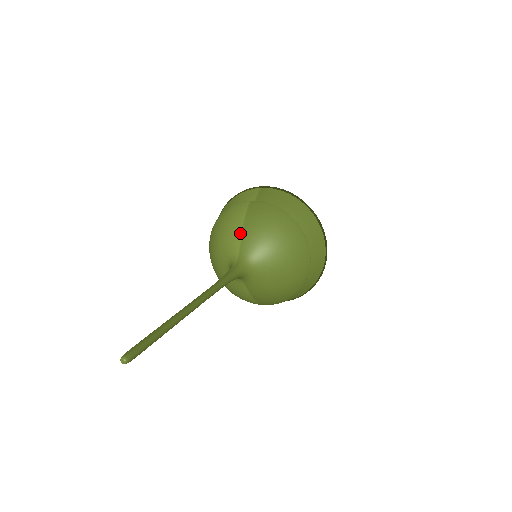
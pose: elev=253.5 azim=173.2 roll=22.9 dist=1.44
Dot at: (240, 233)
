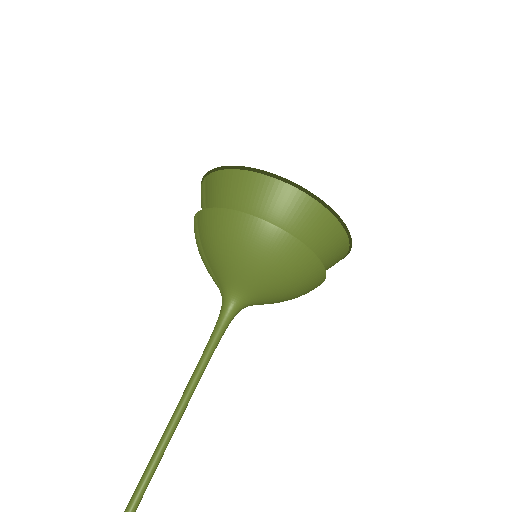
Dot at: (207, 263)
